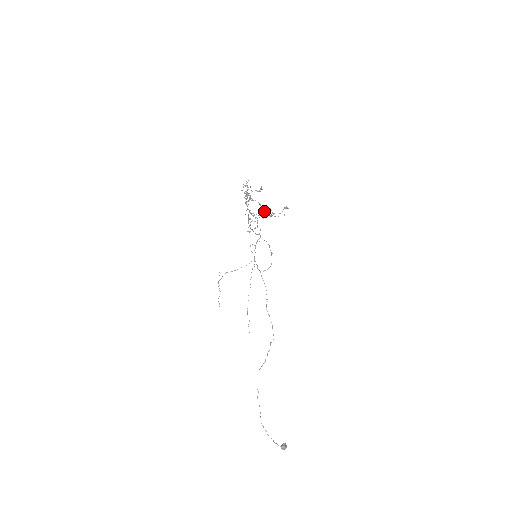
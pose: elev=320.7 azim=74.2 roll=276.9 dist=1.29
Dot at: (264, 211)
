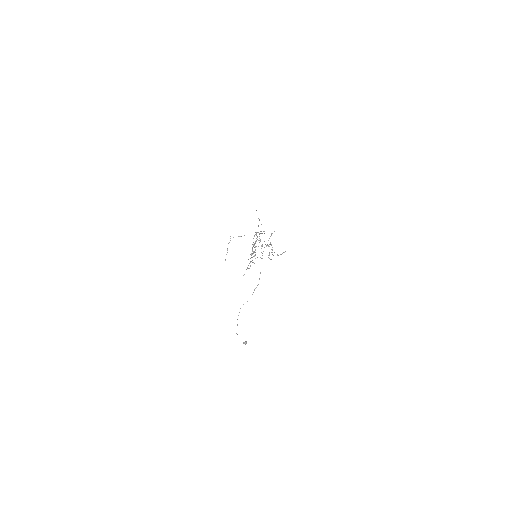
Dot at: occluded
